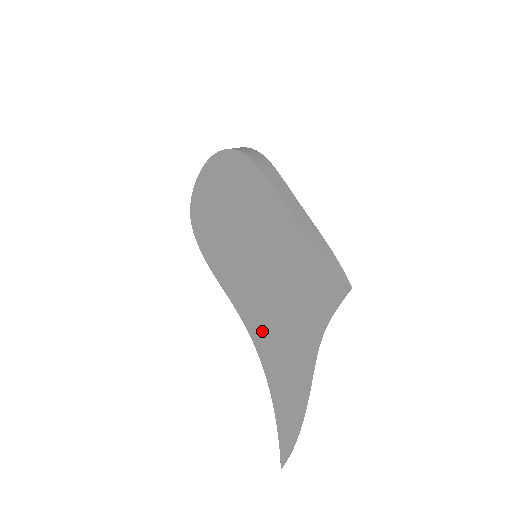
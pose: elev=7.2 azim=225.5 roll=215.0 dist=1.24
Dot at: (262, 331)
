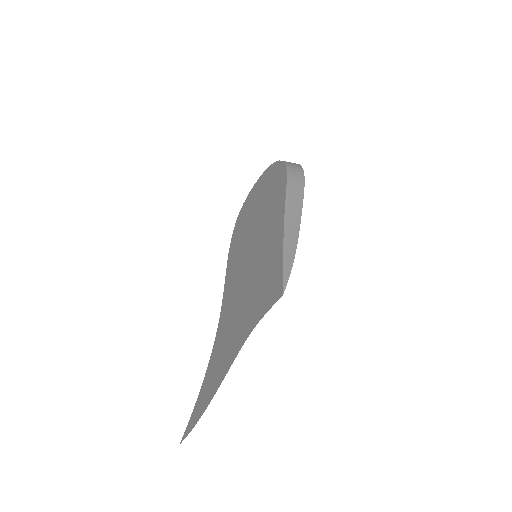
Dot at: (225, 319)
